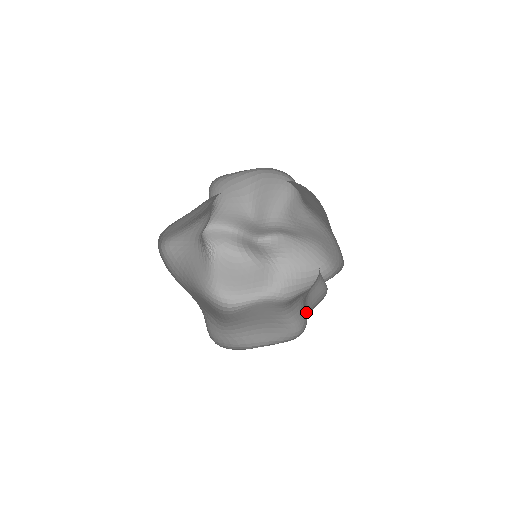
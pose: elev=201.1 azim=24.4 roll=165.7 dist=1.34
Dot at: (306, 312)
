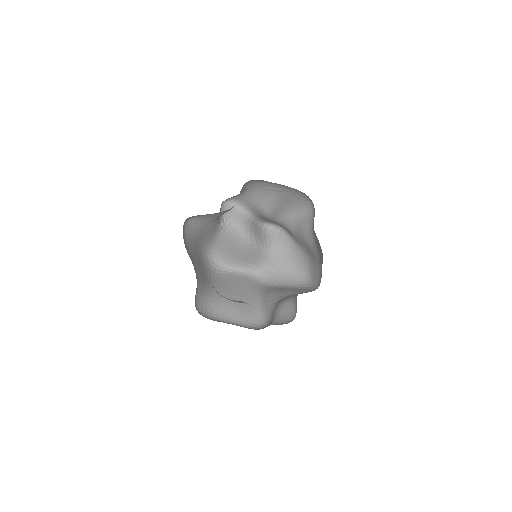
Dot at: (273, 317)
